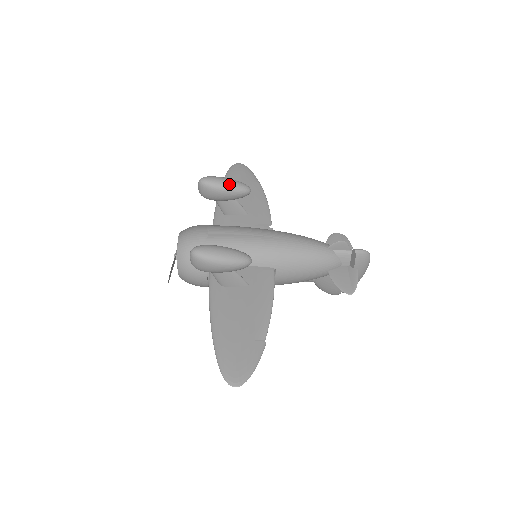
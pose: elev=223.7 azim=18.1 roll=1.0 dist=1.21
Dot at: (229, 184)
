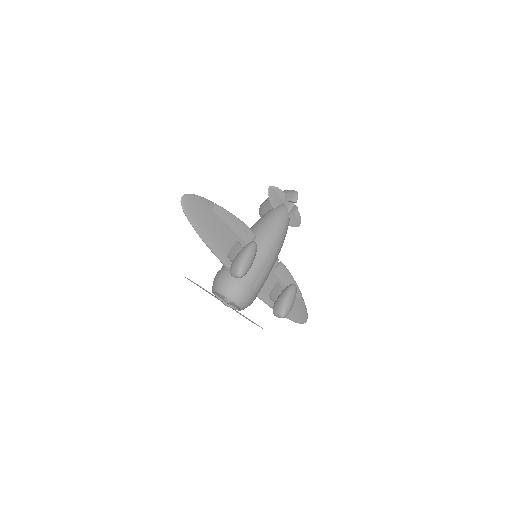
Dot at: (253, 259)
